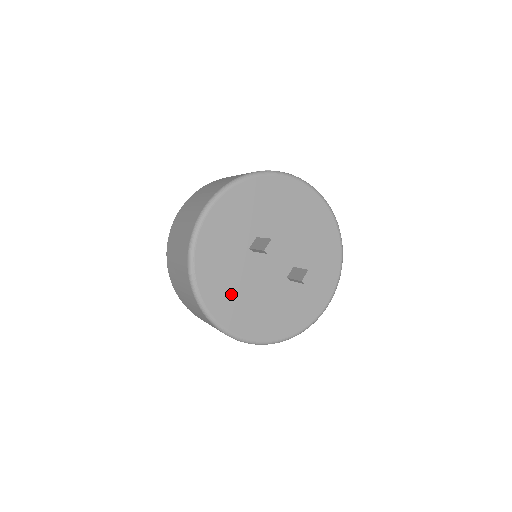
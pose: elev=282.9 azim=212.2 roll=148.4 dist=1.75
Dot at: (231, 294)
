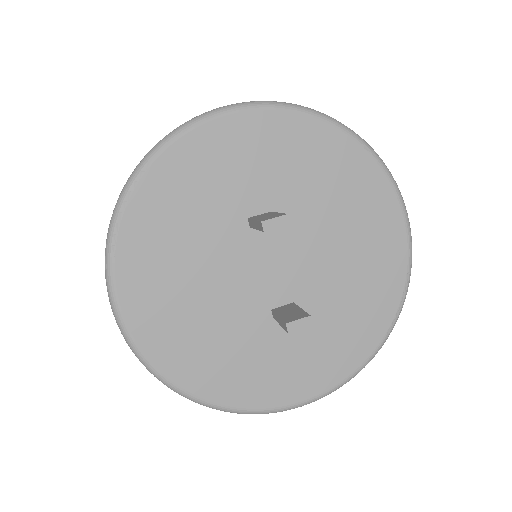
Dot at: (168, 261)
